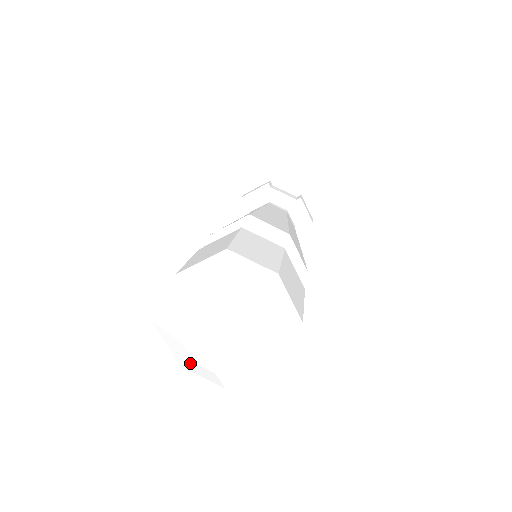
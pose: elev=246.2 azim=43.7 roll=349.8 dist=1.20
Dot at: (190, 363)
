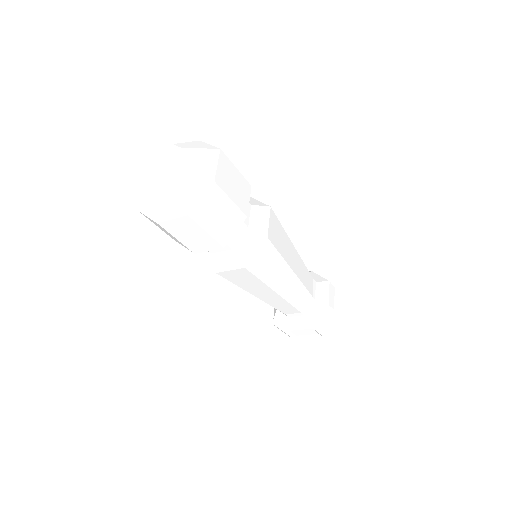
Dot at: (152, 193)
